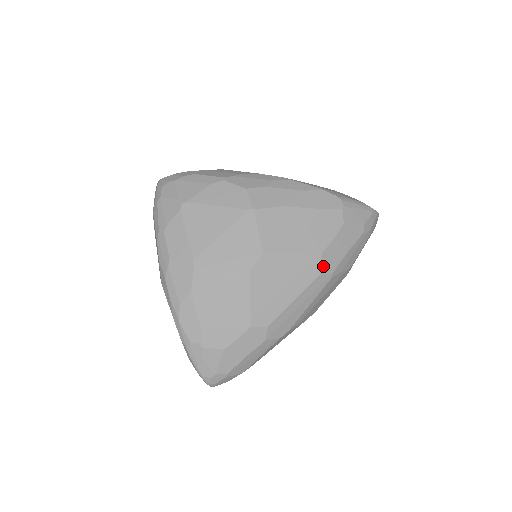
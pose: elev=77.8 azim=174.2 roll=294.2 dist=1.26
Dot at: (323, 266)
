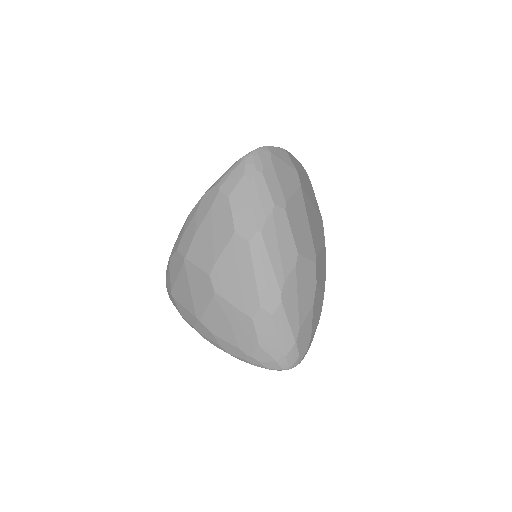
Dot at: (245, 236)
